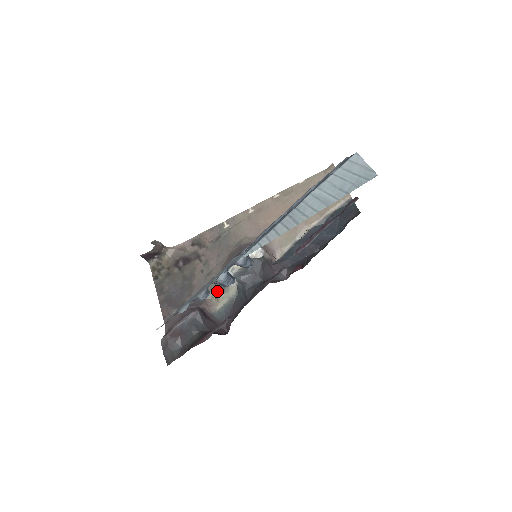
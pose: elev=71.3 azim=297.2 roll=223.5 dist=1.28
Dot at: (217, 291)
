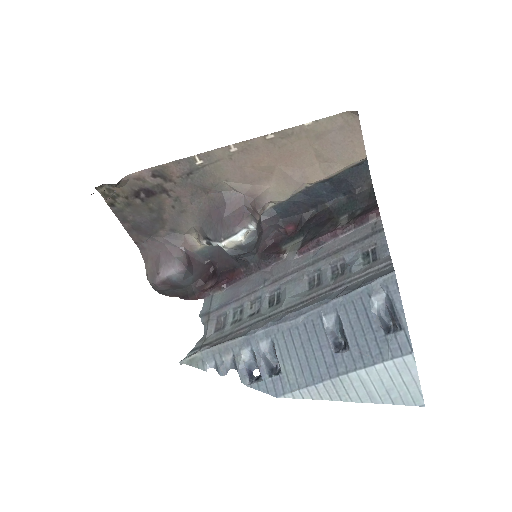
Dot at: (200, 242)
